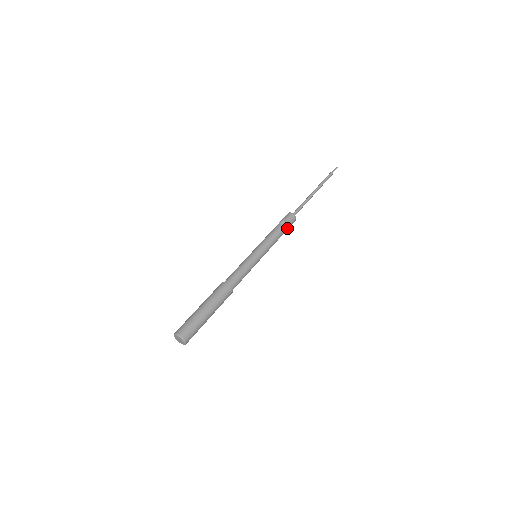
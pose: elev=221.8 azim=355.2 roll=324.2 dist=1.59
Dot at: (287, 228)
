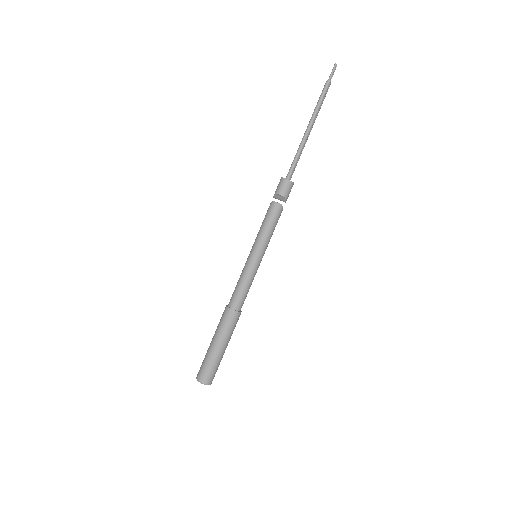
Dot at: (284, 201)
